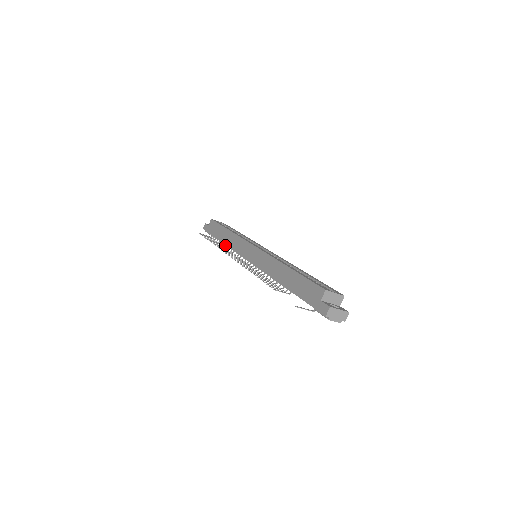
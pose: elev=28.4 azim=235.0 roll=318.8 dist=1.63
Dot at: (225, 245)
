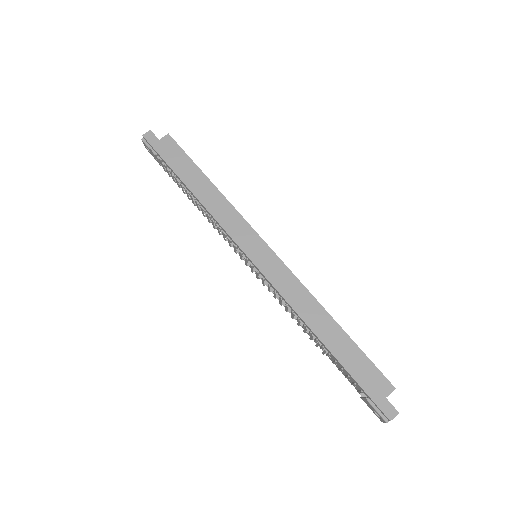
Dot at: occluded
